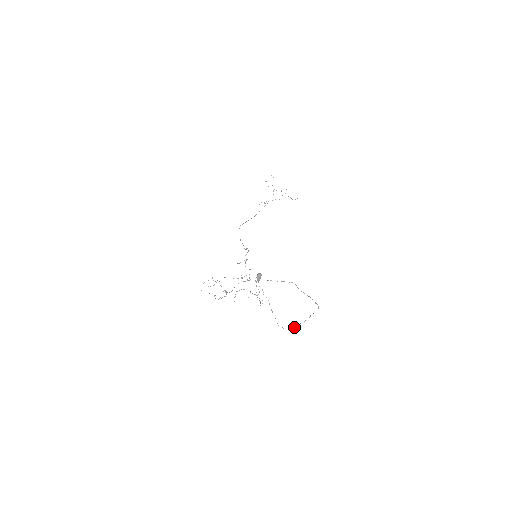
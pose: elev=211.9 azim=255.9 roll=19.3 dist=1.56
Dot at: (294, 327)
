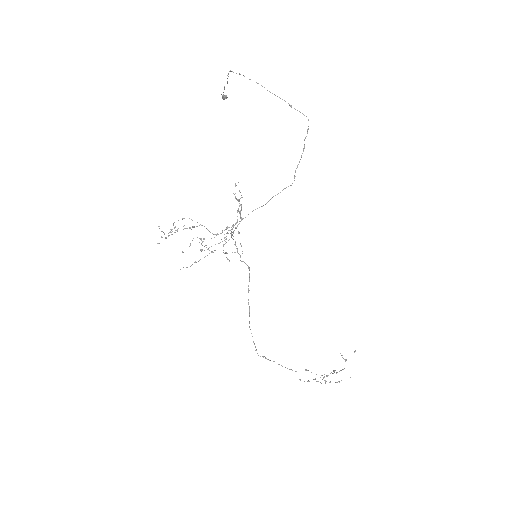
Dot at: occluded
